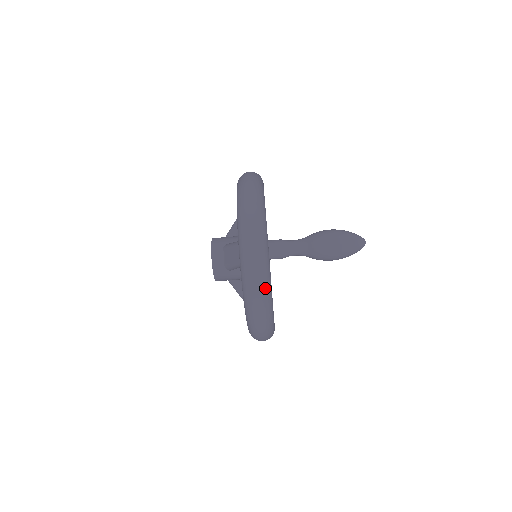
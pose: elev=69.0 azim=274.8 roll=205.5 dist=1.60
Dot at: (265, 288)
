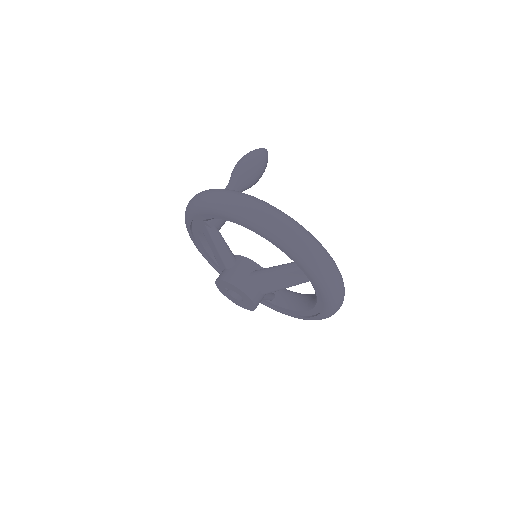
Dot at: occluded
